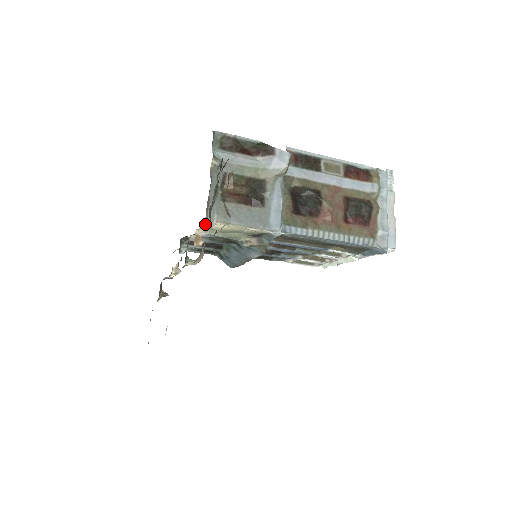
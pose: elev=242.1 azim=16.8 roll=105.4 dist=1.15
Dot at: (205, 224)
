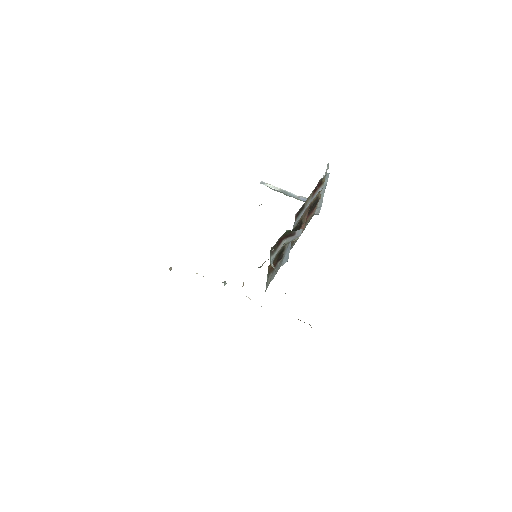
Dot at: occluded
